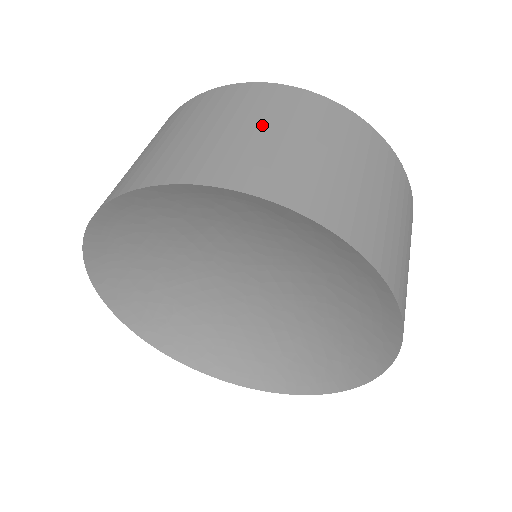
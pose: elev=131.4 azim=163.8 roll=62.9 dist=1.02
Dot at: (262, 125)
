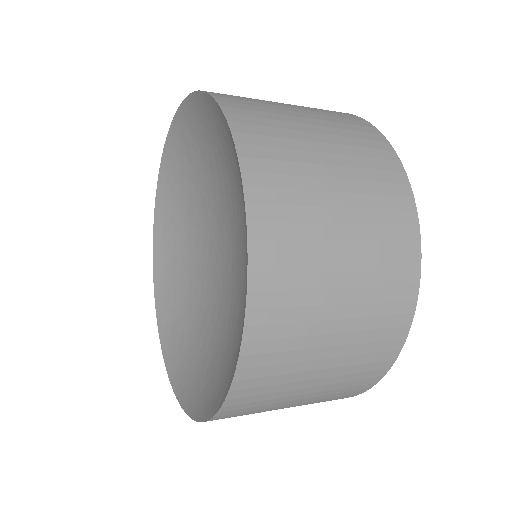
Dot at: (313, 120)
